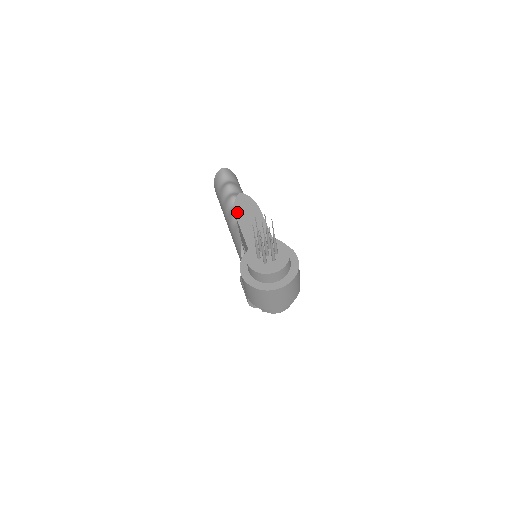
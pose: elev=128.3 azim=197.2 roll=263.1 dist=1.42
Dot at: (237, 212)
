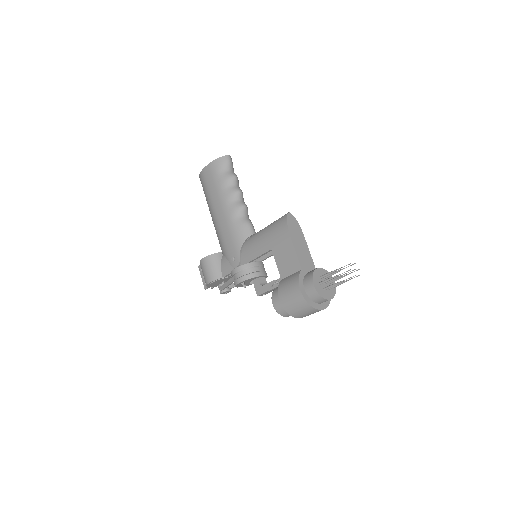
Dot at: (290, 230)
